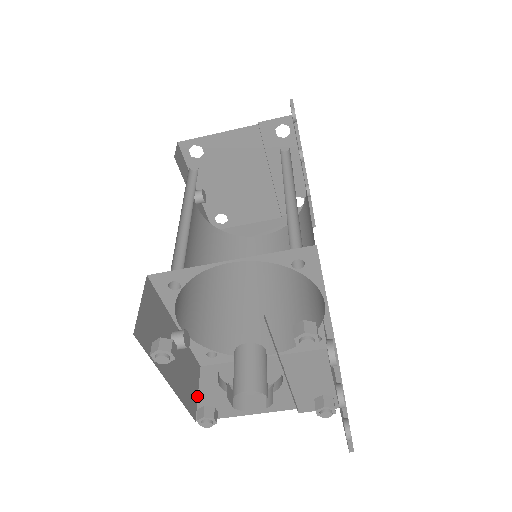
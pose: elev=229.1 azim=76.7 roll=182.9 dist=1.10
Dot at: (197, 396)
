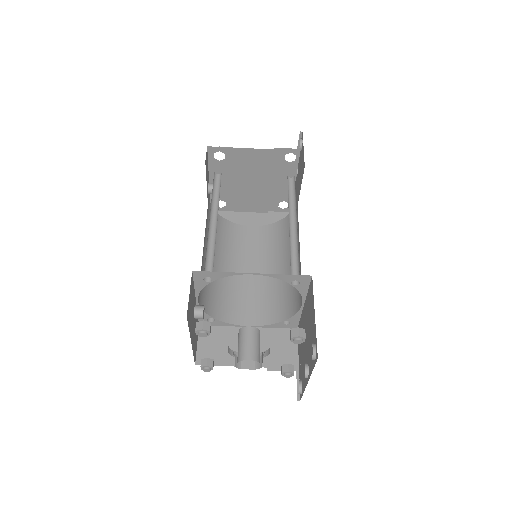
Dot at: (197, 347)
